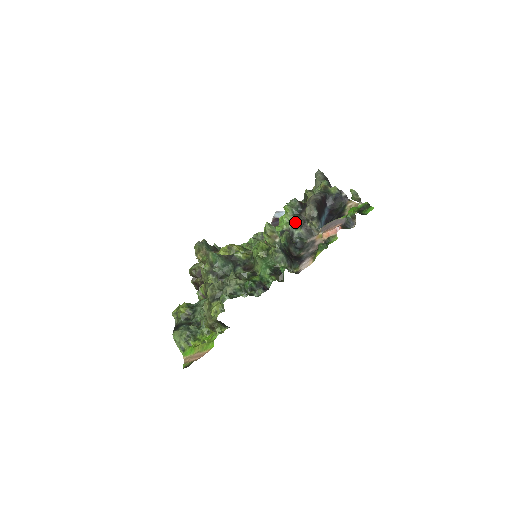
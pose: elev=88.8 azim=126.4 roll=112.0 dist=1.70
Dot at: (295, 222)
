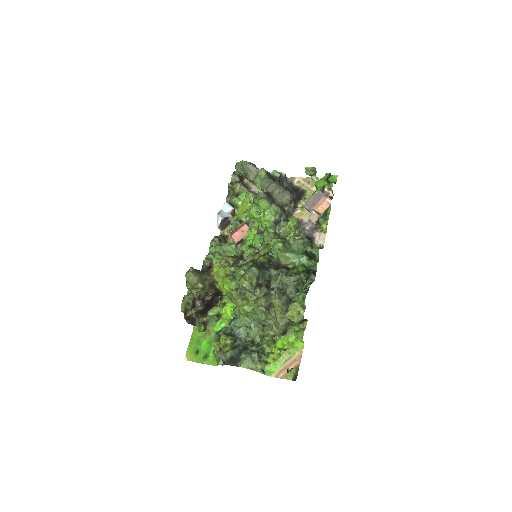
Dot at: (280, 211)
